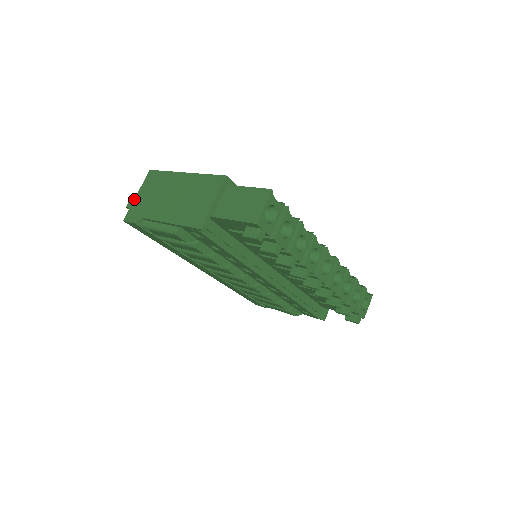
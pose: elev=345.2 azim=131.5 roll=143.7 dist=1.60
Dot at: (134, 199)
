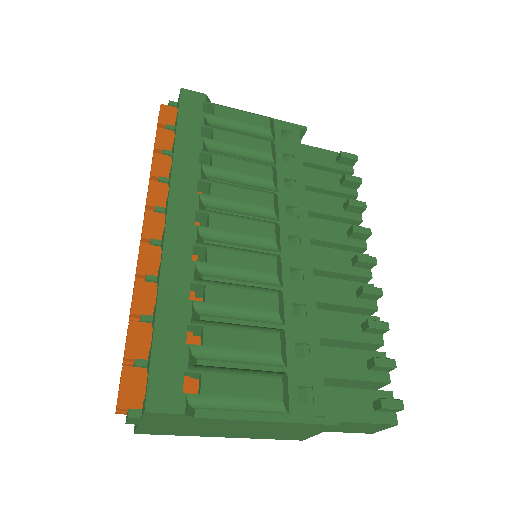
Dot at: occluded
